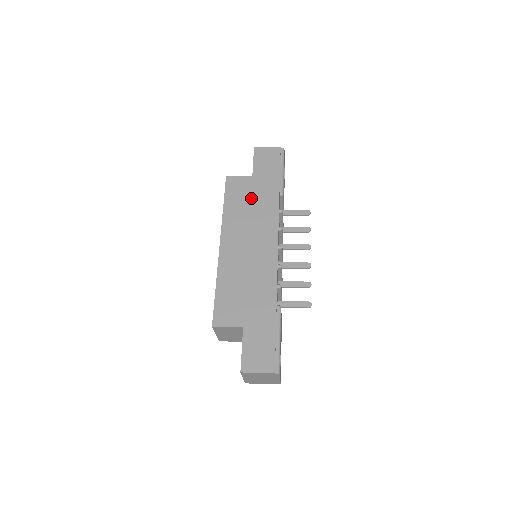
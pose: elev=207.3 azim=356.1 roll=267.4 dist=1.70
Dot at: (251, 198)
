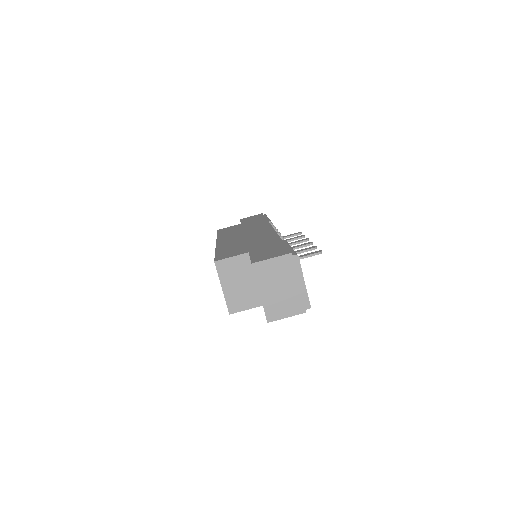
Dot at: (242, 227)
